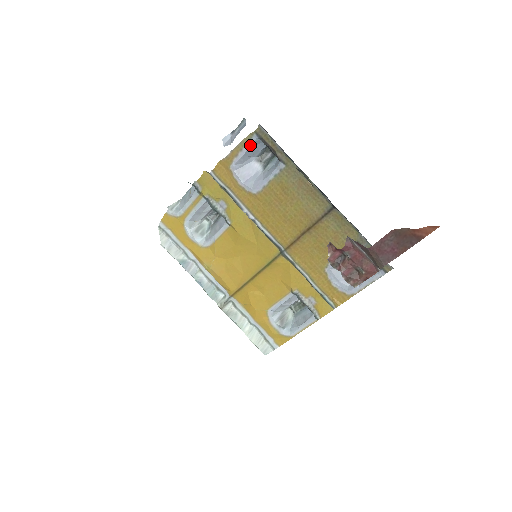
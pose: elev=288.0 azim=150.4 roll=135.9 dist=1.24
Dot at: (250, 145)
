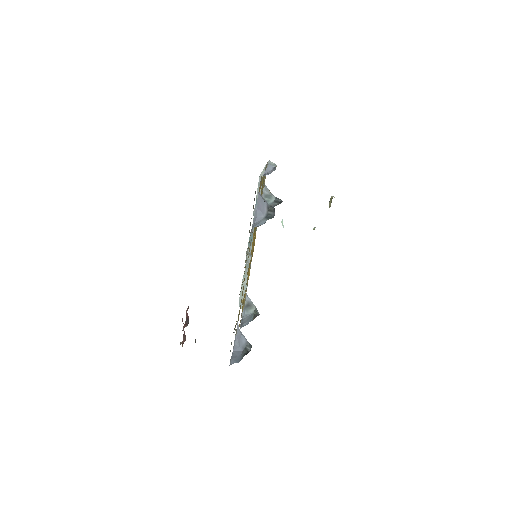
Dot at: occluded
